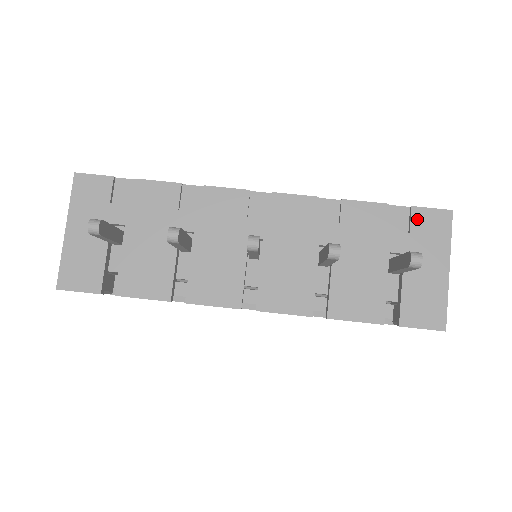
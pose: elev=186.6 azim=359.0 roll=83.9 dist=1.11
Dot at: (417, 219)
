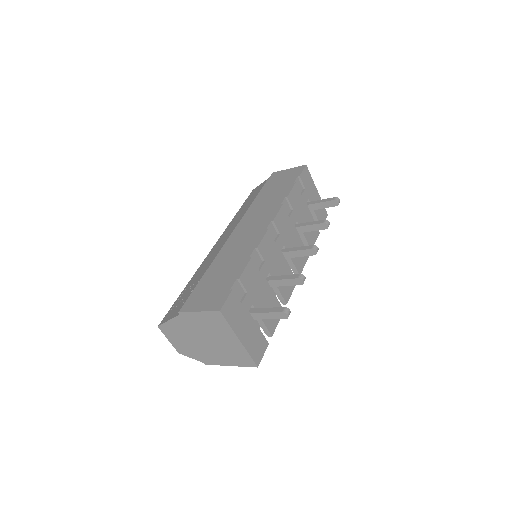
Dot at: (303, 180)
